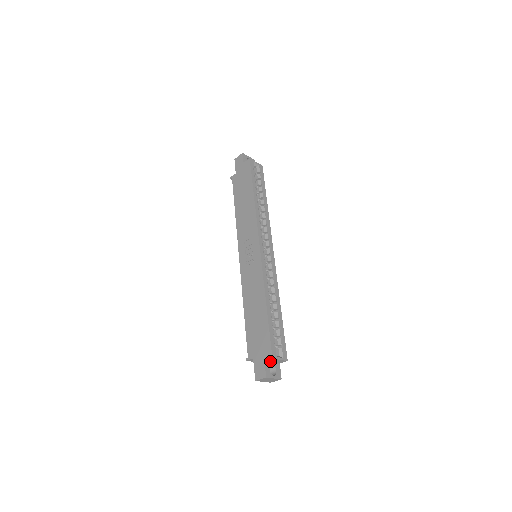
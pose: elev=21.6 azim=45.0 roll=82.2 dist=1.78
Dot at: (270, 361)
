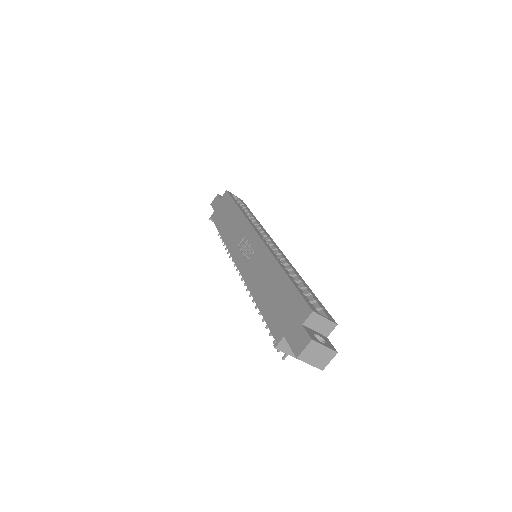
Dot at: (311, 325)
